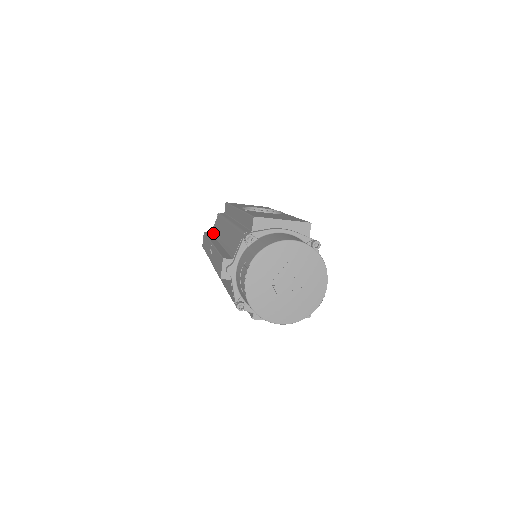
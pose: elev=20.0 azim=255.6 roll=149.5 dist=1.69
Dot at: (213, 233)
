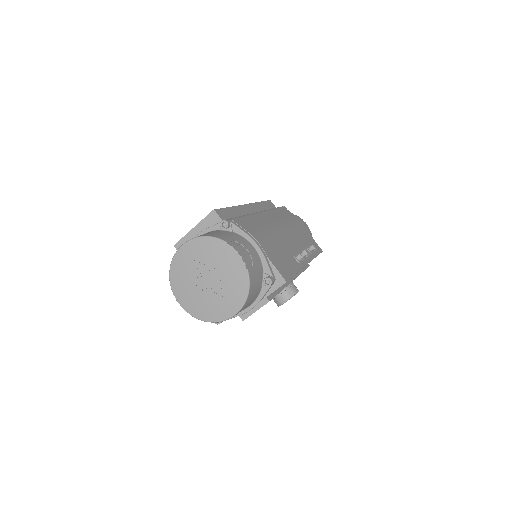
Dot at: occluded
